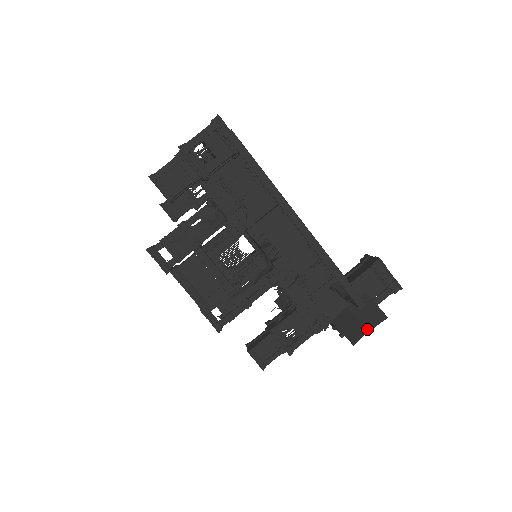
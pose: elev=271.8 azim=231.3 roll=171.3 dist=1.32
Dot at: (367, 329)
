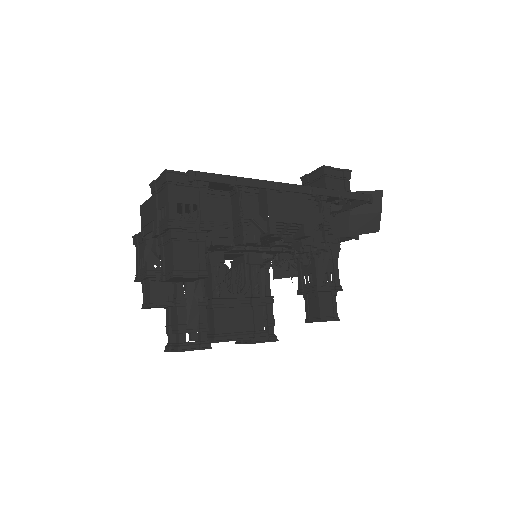
Dot at: (379, 212)
